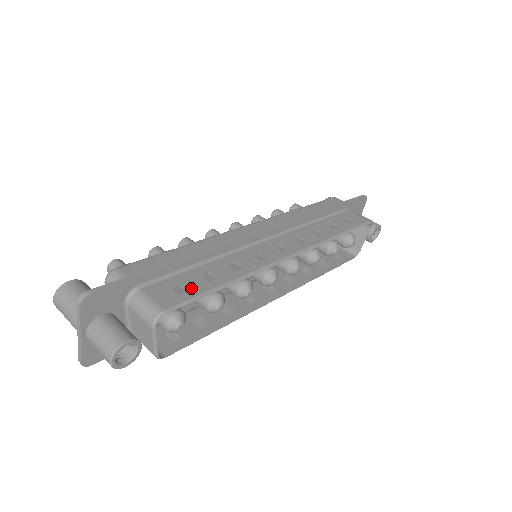
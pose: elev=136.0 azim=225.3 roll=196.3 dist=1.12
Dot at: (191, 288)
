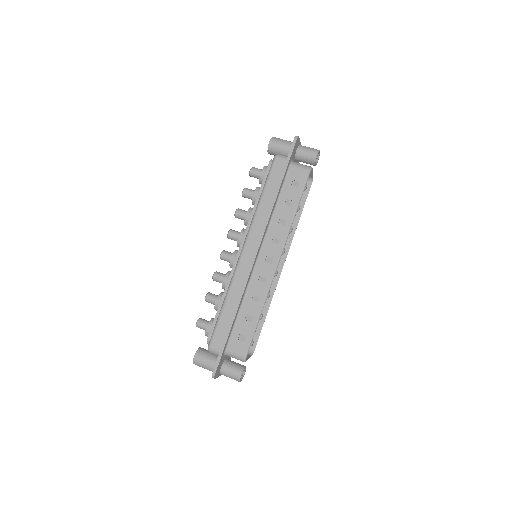
Dot at: (246, 333)
